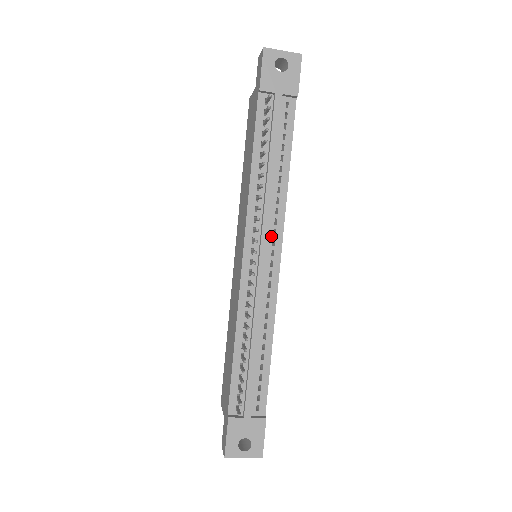
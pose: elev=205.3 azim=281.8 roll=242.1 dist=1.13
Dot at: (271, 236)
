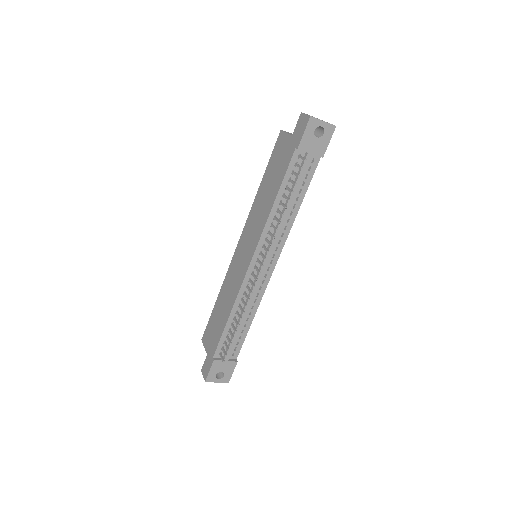
Dot at: (273, 251)
